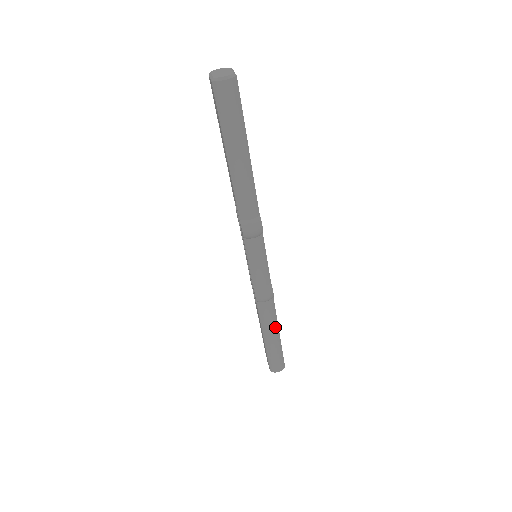
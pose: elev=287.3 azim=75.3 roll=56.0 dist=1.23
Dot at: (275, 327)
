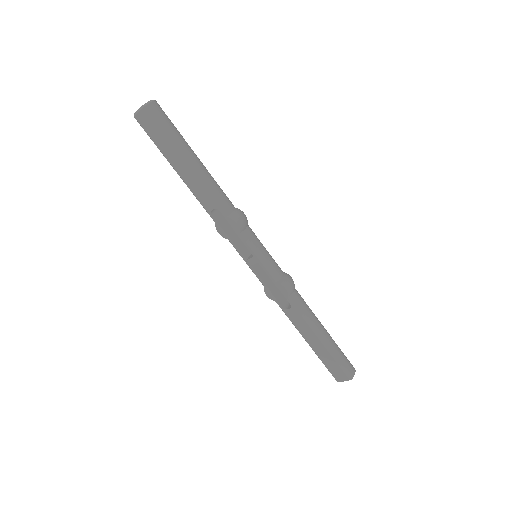
Dot at: (317, 319)
